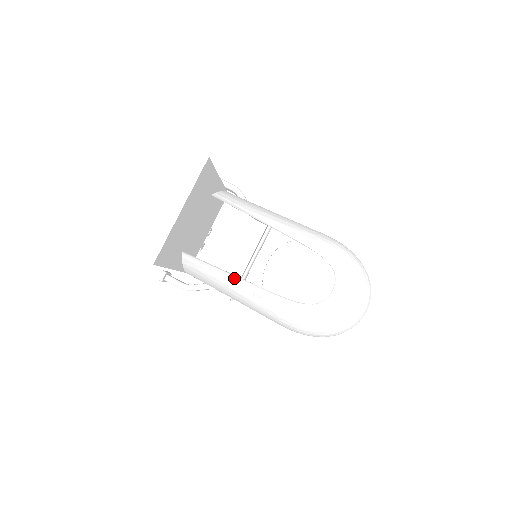
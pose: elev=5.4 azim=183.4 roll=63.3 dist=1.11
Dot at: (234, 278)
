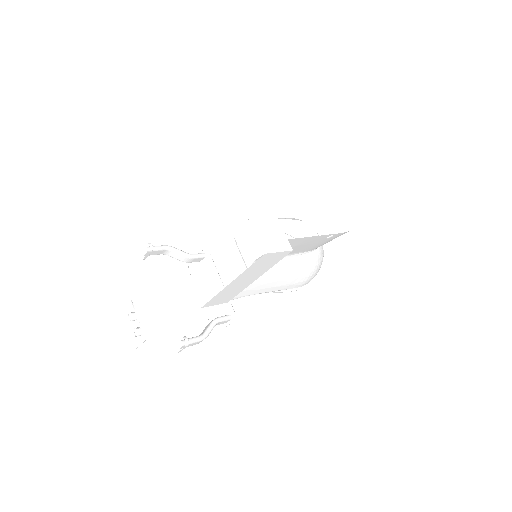
Dot at: (283, 260)
